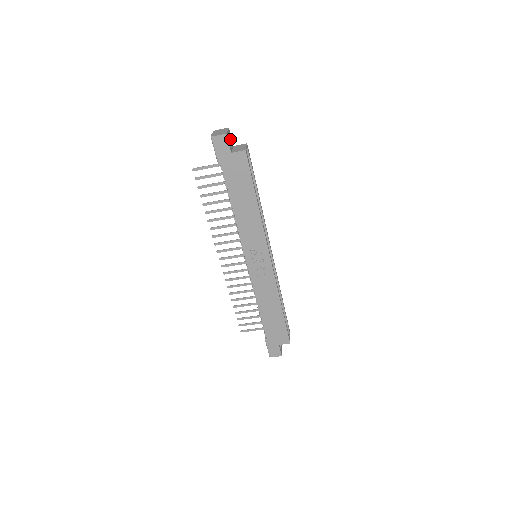
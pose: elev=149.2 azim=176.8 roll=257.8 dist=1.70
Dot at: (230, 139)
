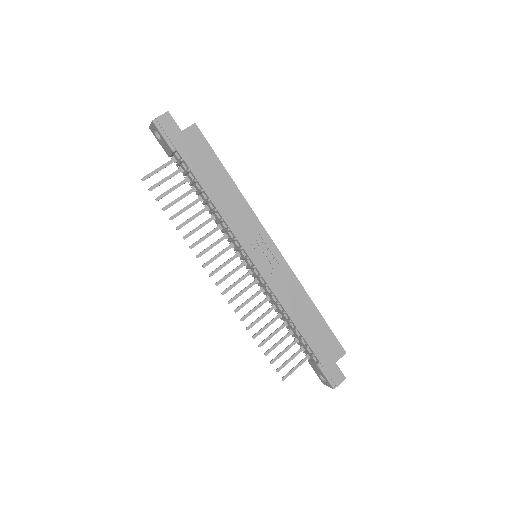
Dot at: occluded
